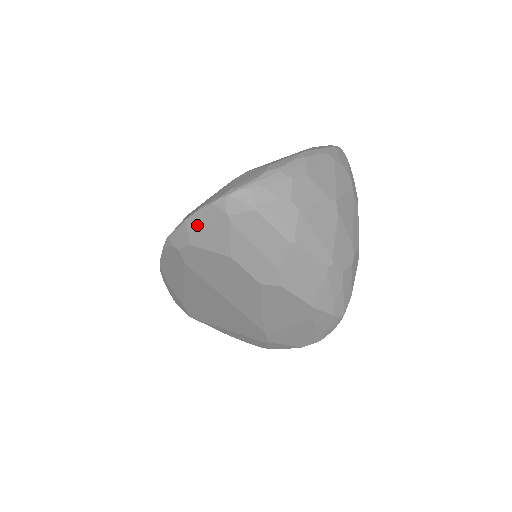
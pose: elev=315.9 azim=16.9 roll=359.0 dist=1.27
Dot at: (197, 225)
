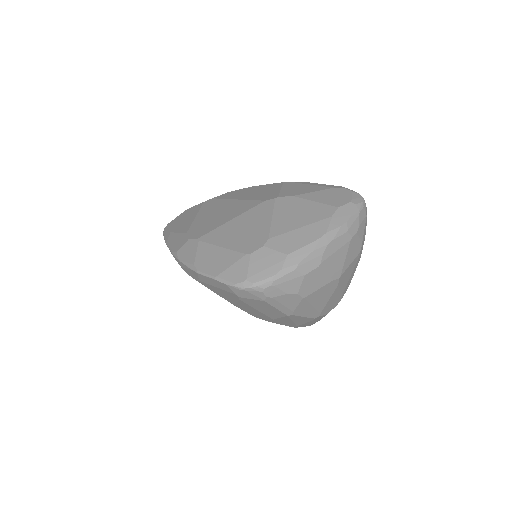
Dot at: (208, 282)
